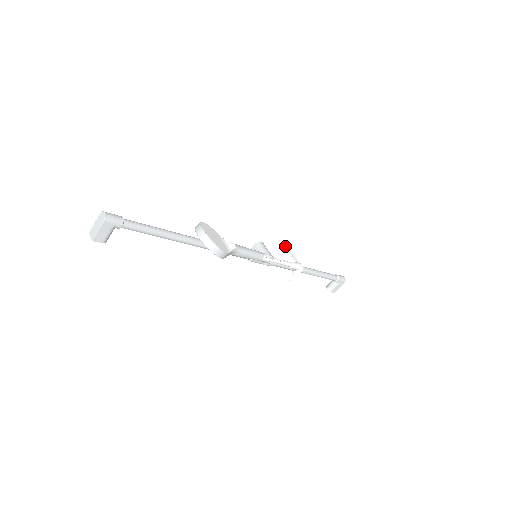
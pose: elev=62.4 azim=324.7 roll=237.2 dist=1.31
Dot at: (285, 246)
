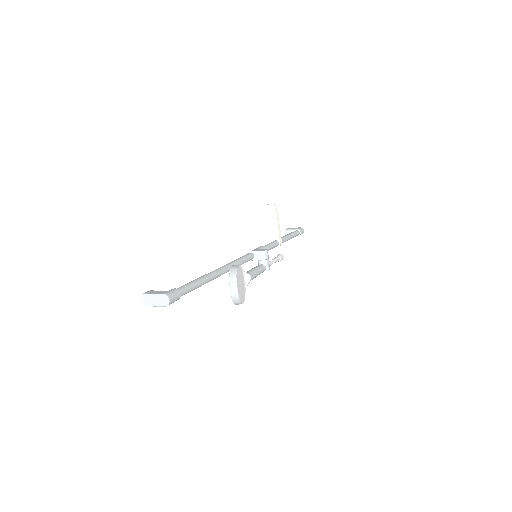
Dot at: (277, 217)
